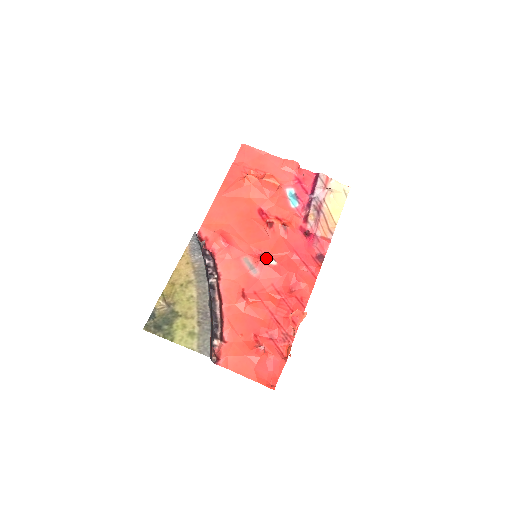
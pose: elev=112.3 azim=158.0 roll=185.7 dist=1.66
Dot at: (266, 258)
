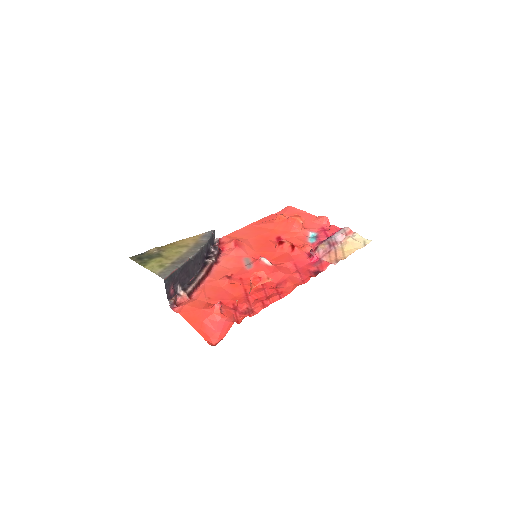
Dot at: (264, 258)
